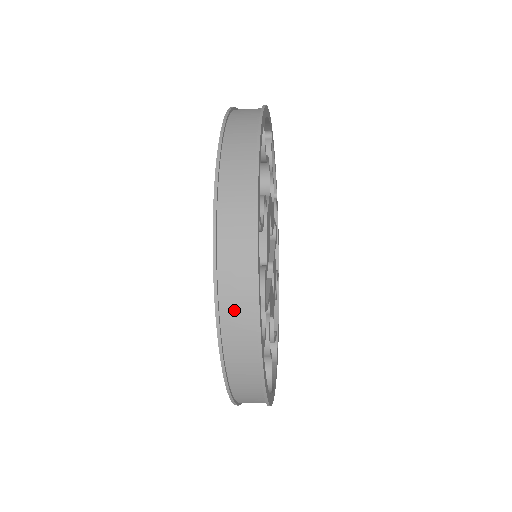
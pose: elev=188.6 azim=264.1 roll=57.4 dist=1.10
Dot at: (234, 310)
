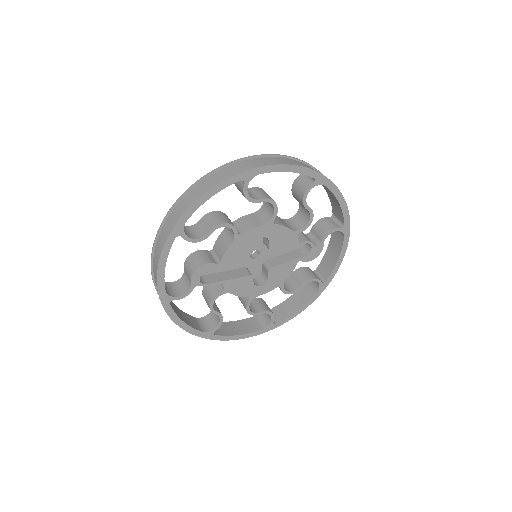
Dot at: (155, 270)
